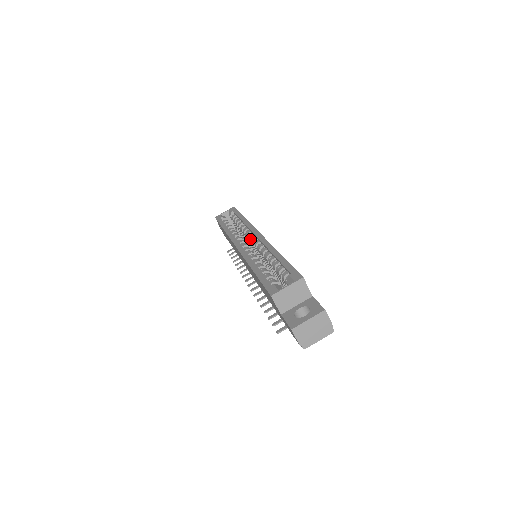
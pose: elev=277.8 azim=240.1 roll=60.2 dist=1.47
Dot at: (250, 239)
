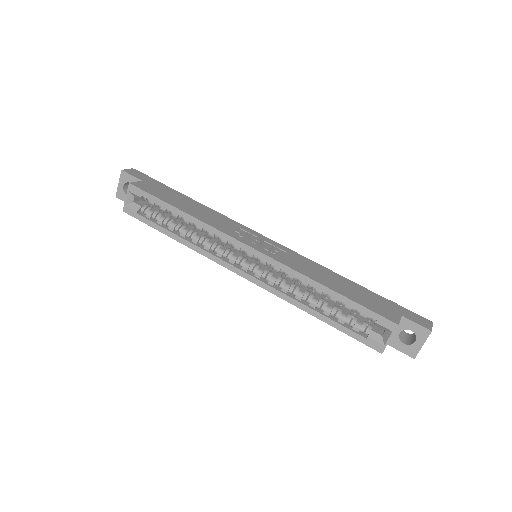
Dot at: occluded
